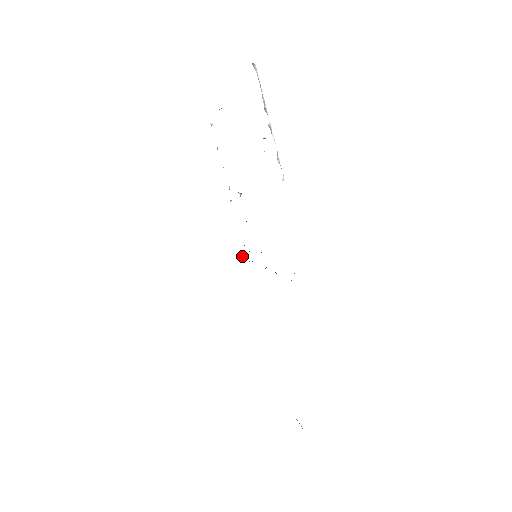
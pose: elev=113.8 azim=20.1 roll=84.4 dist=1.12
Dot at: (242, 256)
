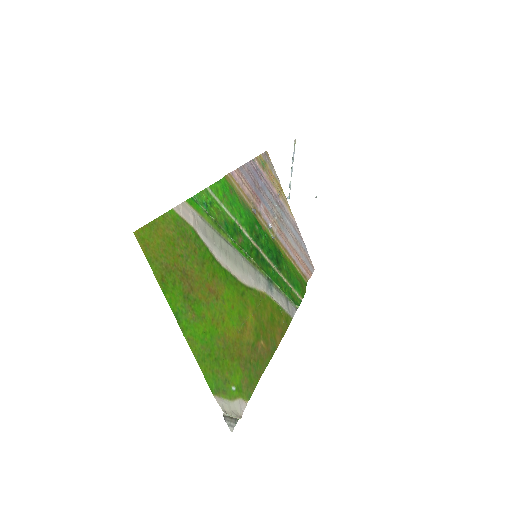
Dot at: (286, 293)
